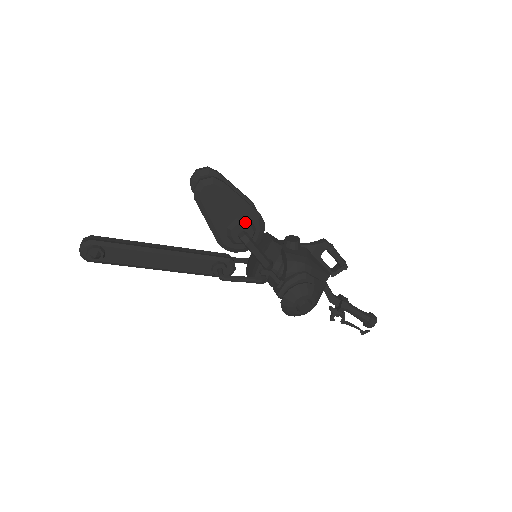
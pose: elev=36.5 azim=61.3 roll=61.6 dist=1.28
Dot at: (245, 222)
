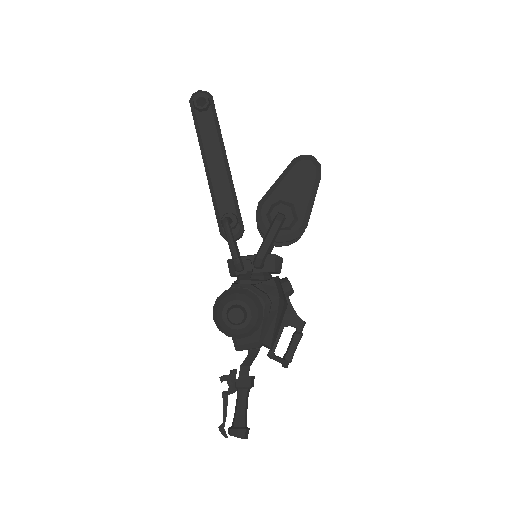
Dot at: (294, 213)
